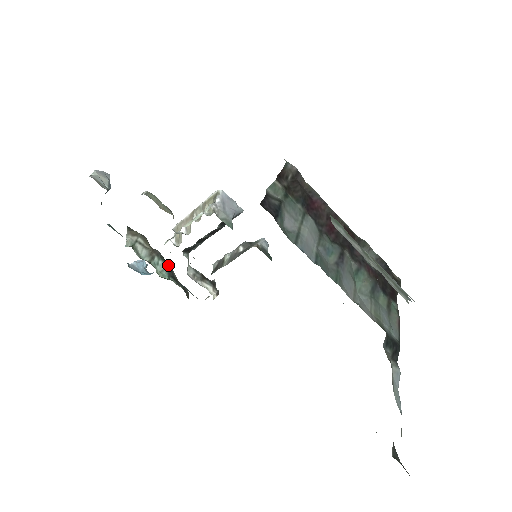
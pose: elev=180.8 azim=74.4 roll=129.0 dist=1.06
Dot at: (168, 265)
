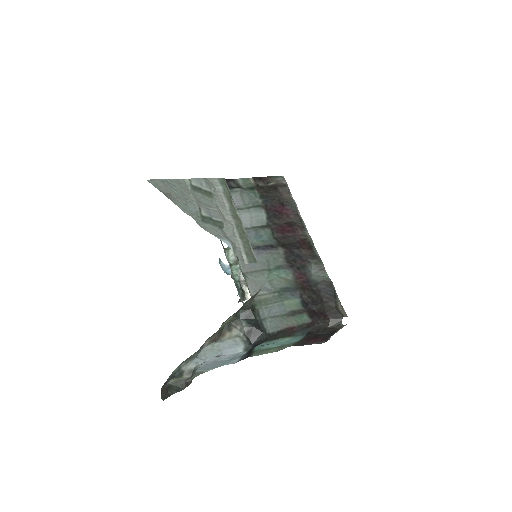
Dot at: occluded
